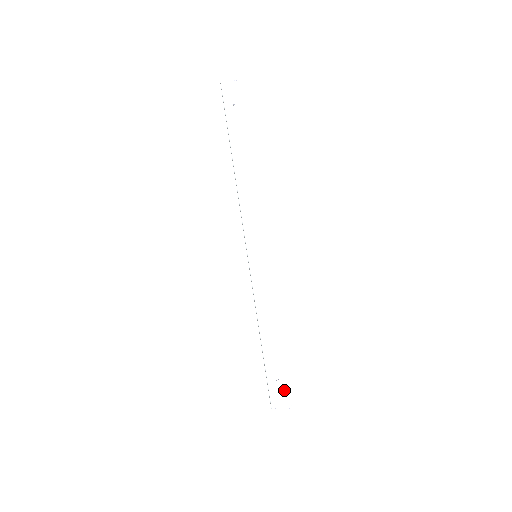
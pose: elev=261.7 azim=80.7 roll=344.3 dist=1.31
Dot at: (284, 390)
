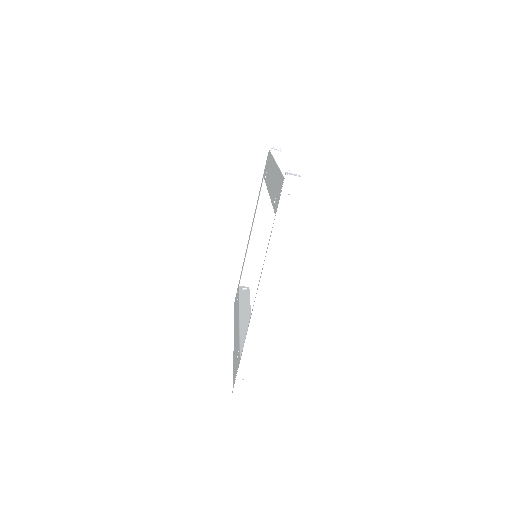
Dot at: (244, 385)
